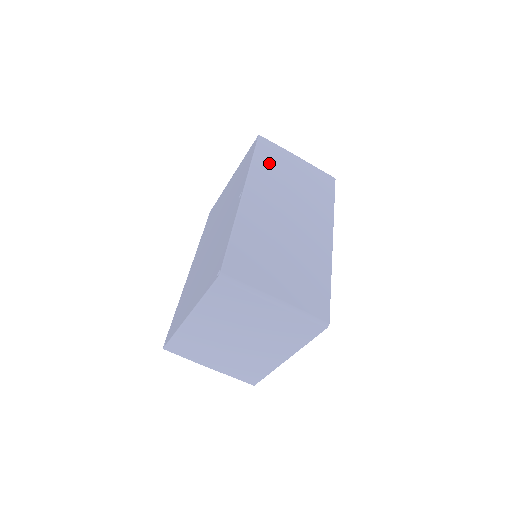
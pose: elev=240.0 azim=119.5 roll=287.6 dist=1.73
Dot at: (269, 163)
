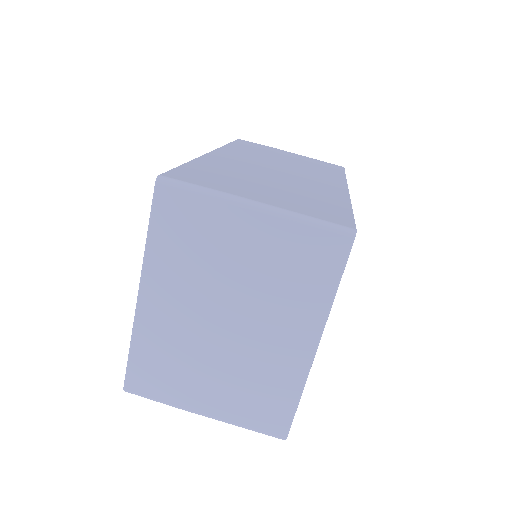
Dot at: (250, 148)
